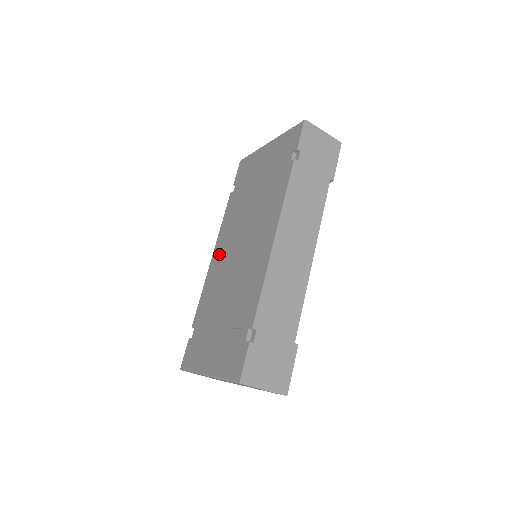
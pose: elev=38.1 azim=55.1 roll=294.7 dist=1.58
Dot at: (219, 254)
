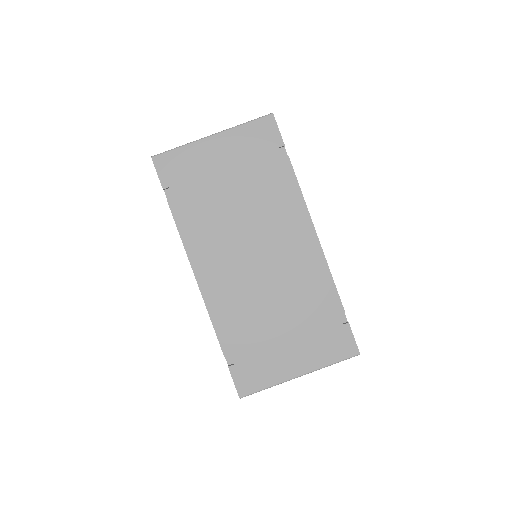
Dot at: (213, 271)
